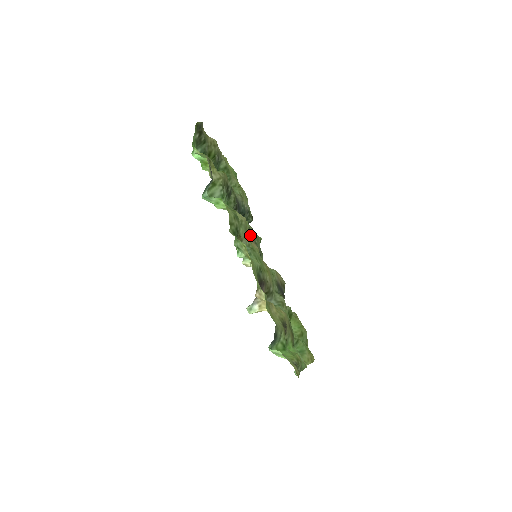
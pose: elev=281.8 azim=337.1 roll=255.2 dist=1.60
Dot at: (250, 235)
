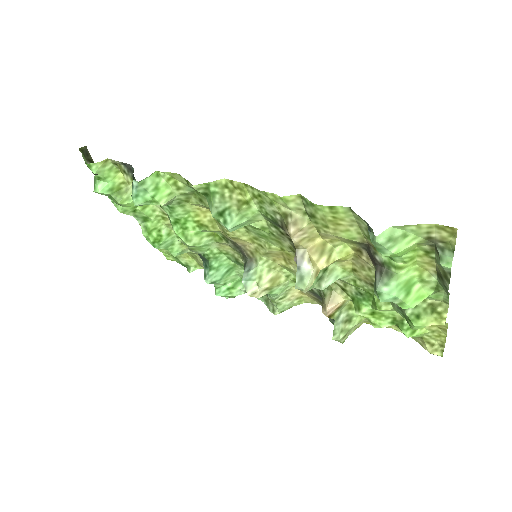
Dot at: (229, 239)
